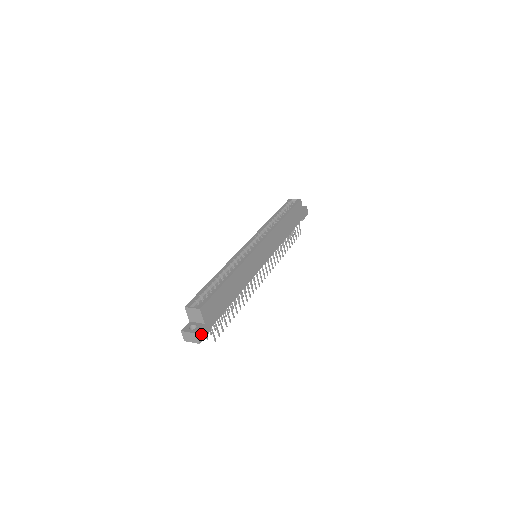
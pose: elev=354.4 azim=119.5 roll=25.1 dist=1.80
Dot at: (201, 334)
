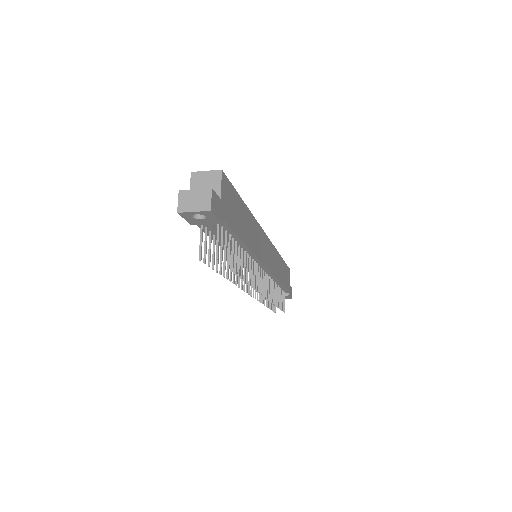
Dot at: (214, 202)
